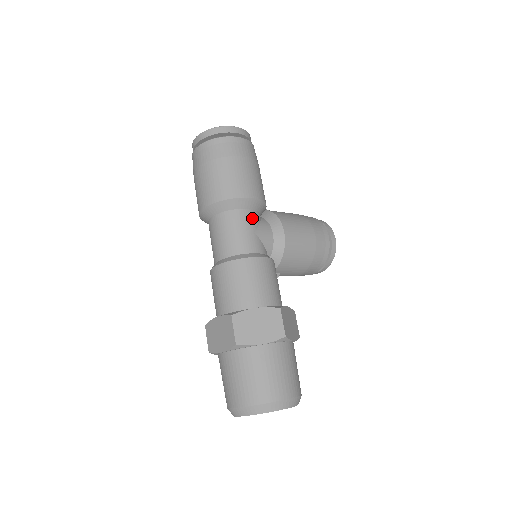
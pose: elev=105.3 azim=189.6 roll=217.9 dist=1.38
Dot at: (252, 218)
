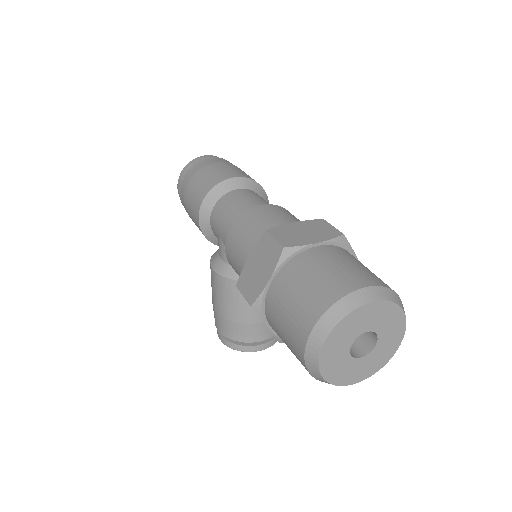
Dot at: occluded
